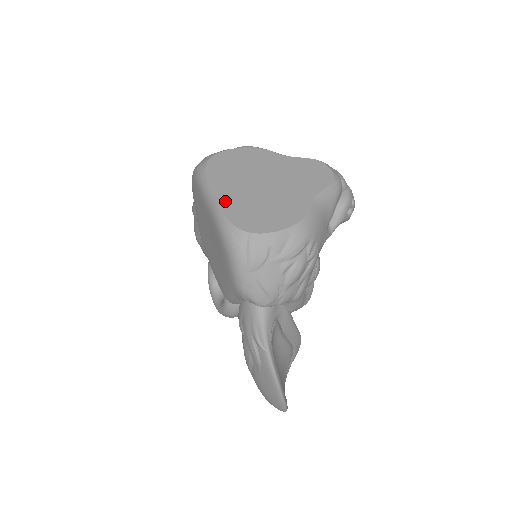
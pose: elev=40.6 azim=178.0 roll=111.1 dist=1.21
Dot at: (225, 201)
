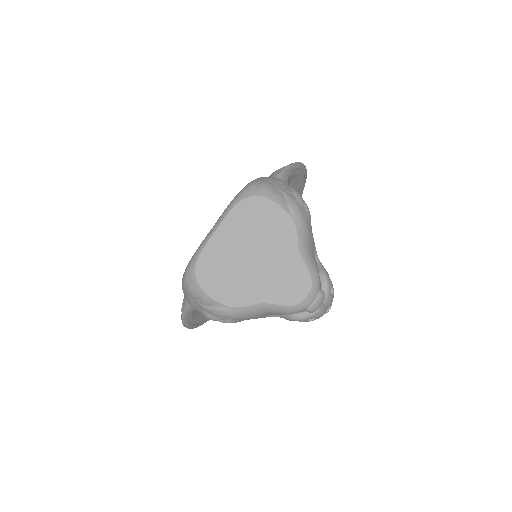
Dot at: (214, 242)
